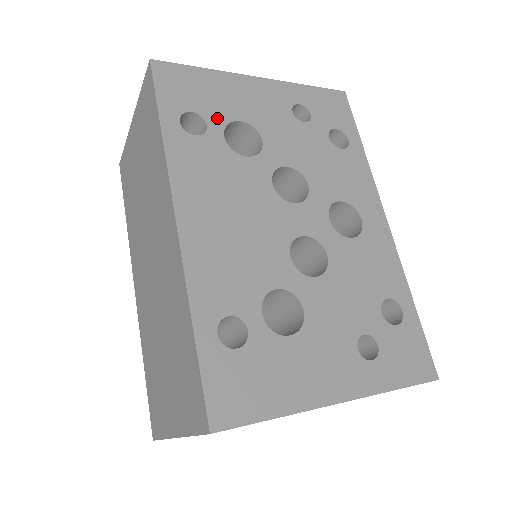
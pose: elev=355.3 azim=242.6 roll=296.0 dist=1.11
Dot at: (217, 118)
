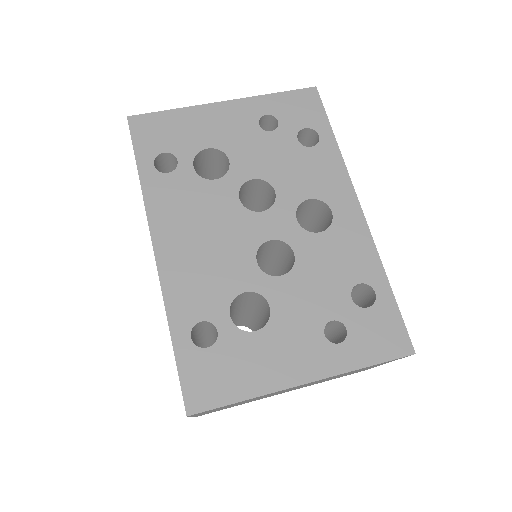
Dot at: (186, 152)
